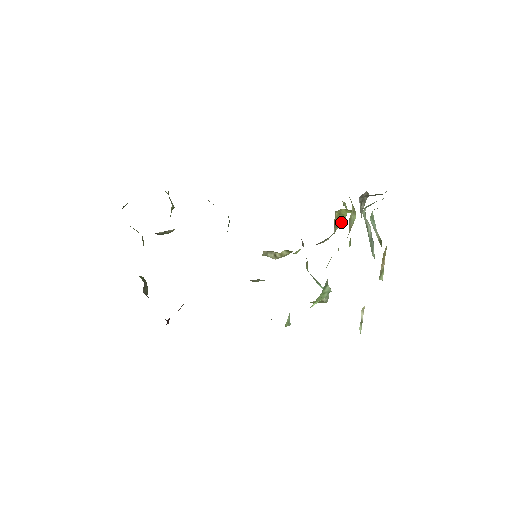
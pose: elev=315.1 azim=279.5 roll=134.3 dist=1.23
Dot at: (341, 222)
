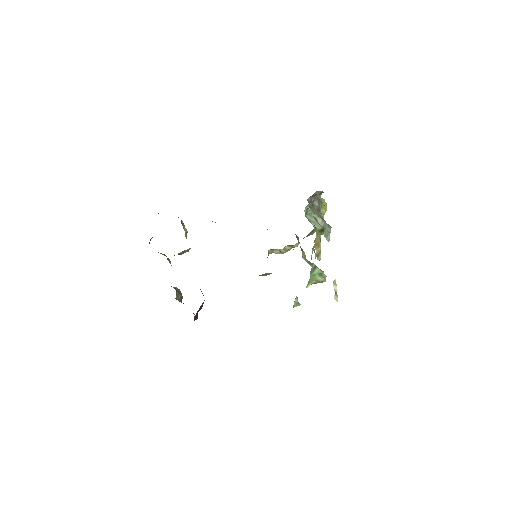
Dot at: occluded
